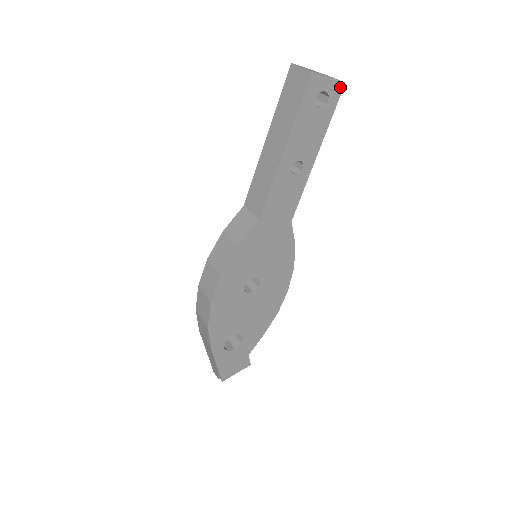
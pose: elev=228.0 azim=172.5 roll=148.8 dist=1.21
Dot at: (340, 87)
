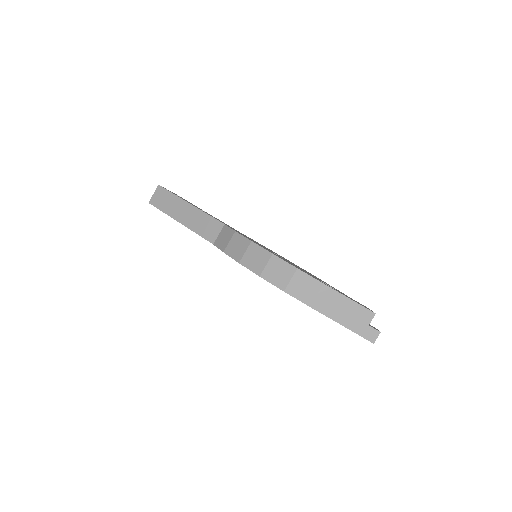
Dot at: occluded
